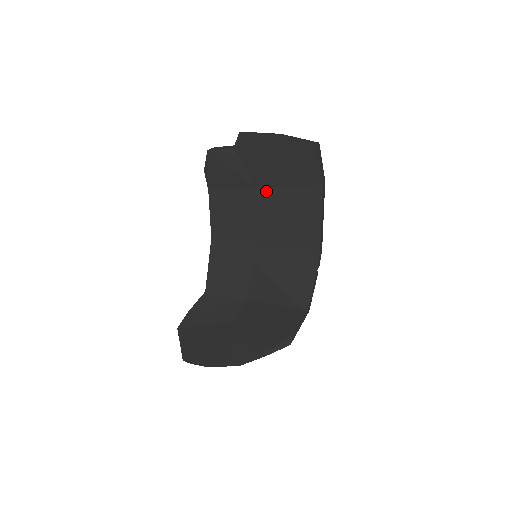
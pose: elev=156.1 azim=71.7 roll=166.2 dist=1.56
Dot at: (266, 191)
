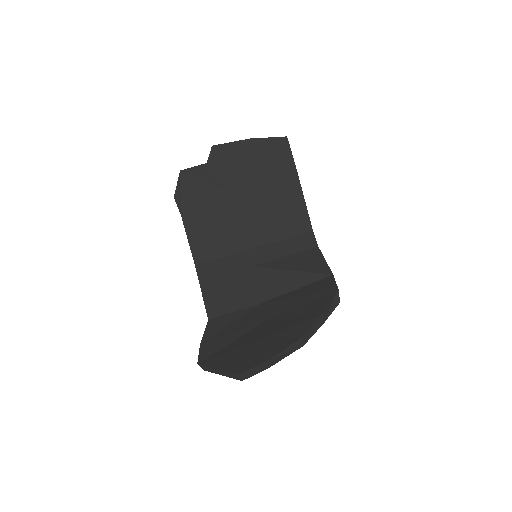
Dot at: (246, 195)
